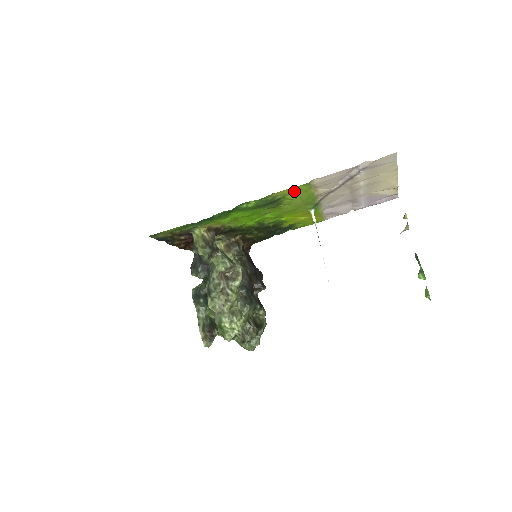
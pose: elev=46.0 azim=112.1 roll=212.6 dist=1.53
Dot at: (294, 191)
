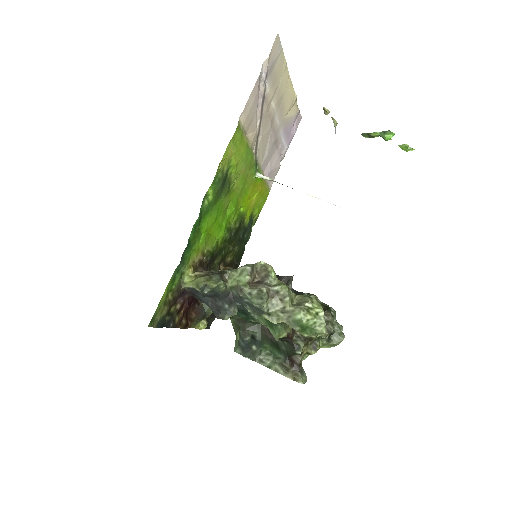
Dot at: (233, 149)
